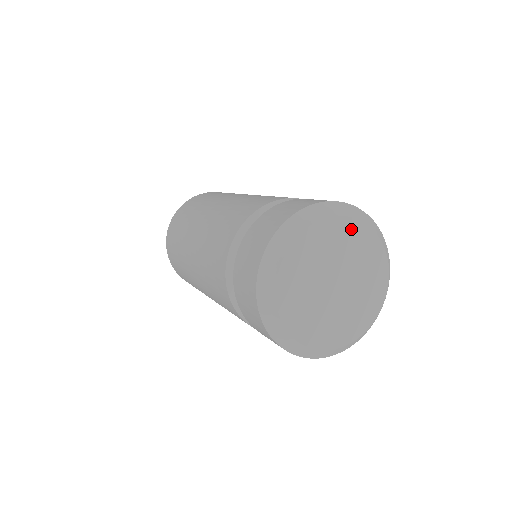
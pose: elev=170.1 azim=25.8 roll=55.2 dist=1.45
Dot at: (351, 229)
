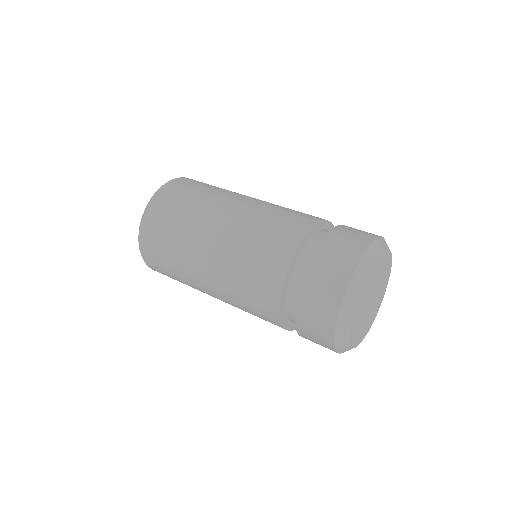
Dot at: (366, 285)
